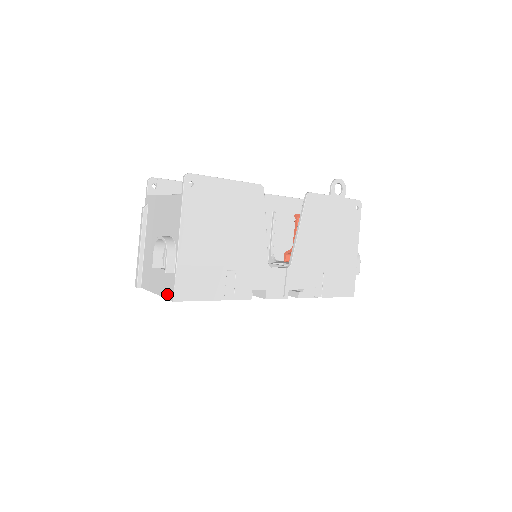
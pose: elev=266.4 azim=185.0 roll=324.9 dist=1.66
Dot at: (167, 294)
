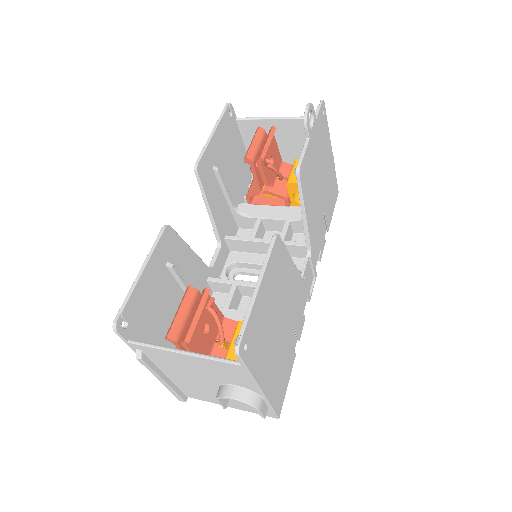
Dot at: occluded
